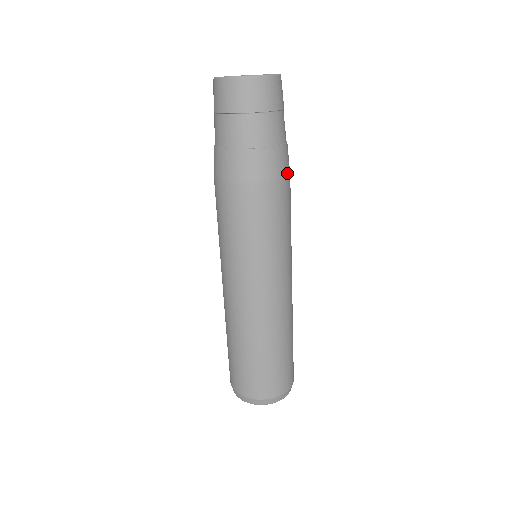
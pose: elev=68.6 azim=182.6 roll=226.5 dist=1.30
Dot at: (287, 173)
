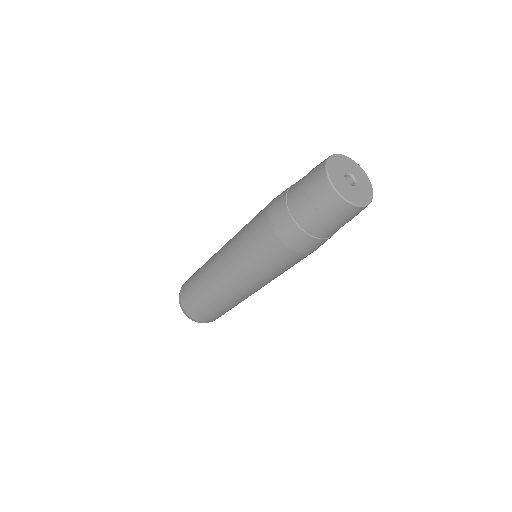
Dot at: occluded
